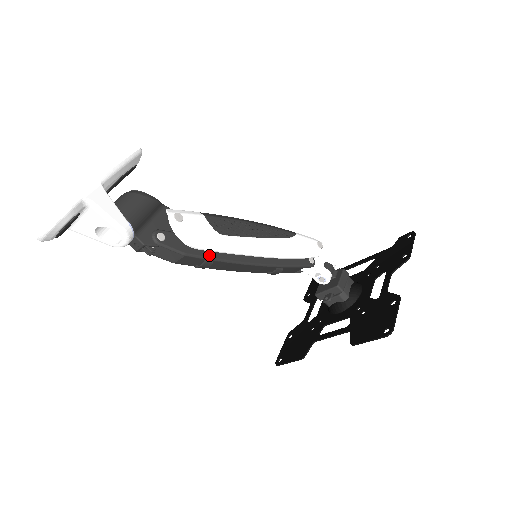
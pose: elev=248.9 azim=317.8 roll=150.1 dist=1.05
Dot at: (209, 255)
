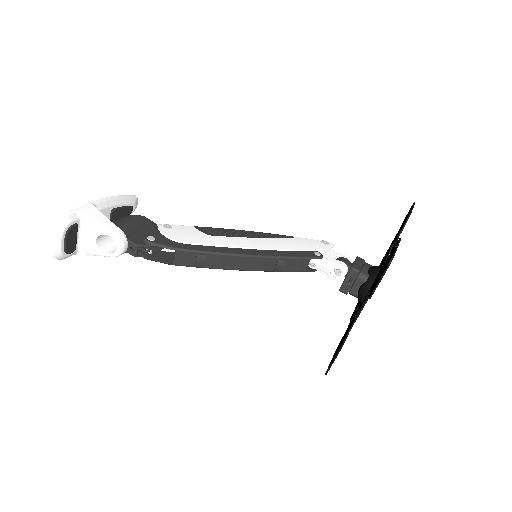
Dot at: (200, 249)
